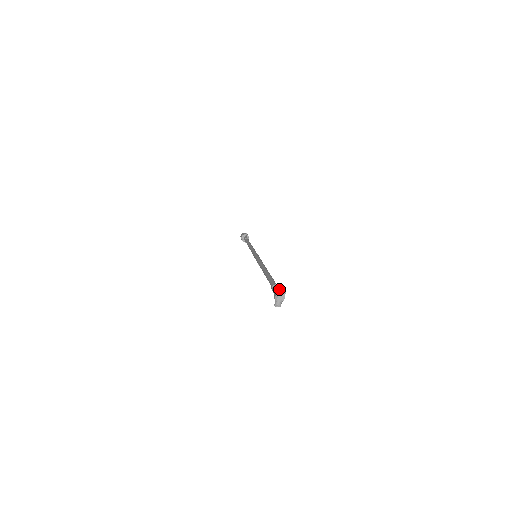
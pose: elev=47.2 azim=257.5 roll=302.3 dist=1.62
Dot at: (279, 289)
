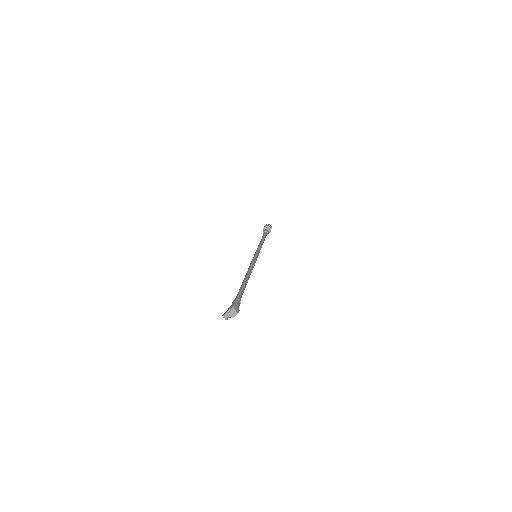
Dot at: (237, 306)
